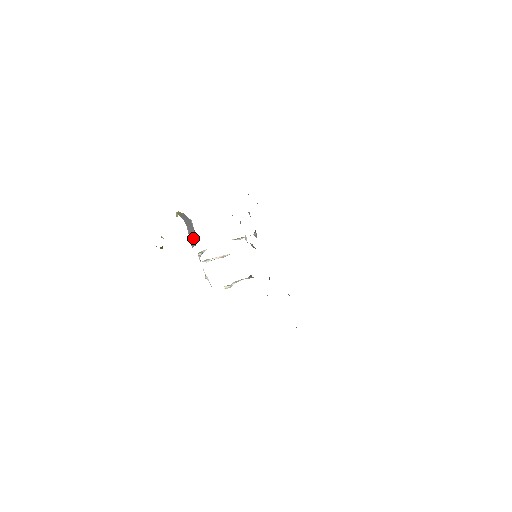
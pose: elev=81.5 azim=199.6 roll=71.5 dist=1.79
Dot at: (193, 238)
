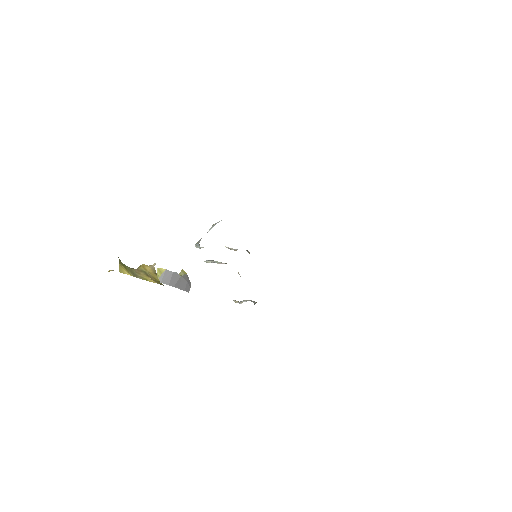
Dot at: (186, 285)
